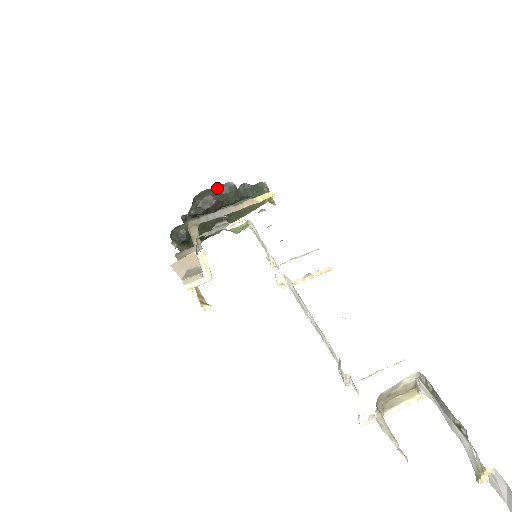
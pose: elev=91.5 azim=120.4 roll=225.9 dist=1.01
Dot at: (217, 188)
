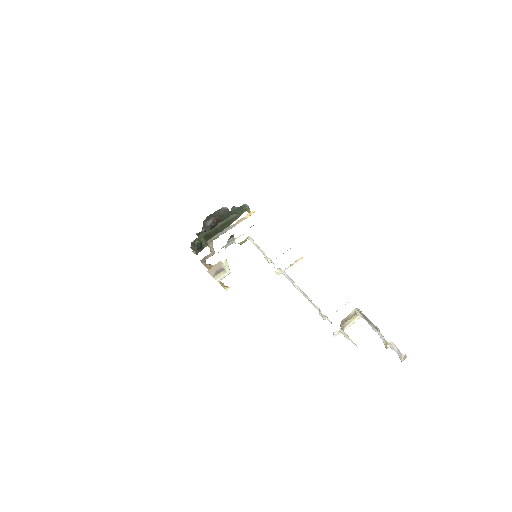
Dot at: (216, 212)
